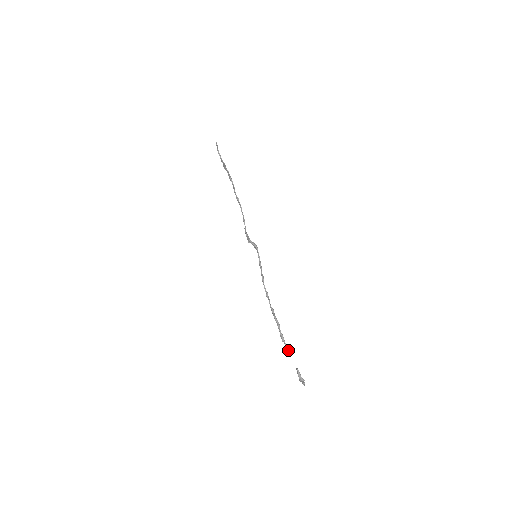
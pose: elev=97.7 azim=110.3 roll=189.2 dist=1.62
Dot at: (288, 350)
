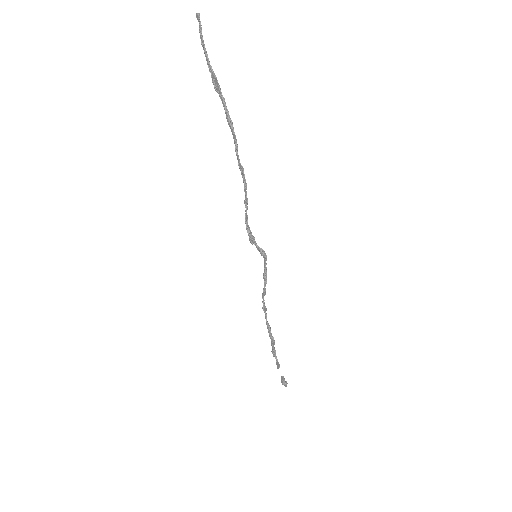
Dot at: occluded
